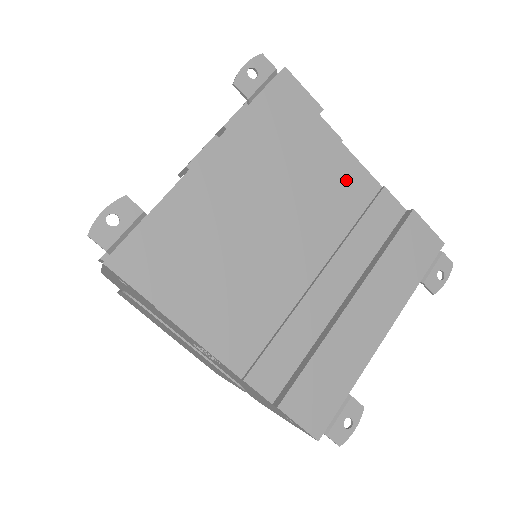
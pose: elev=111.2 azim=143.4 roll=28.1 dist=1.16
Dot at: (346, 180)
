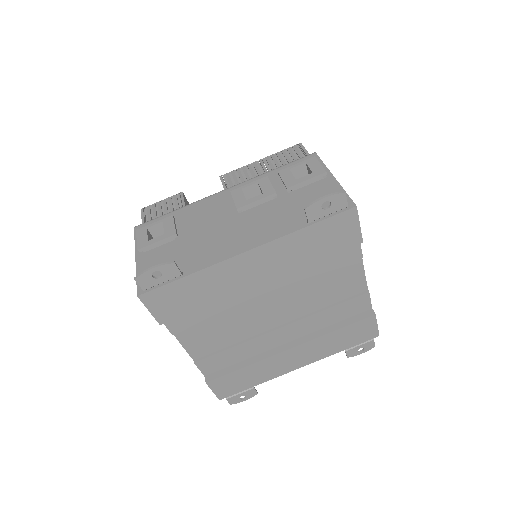
Dot at: (345, 280)
